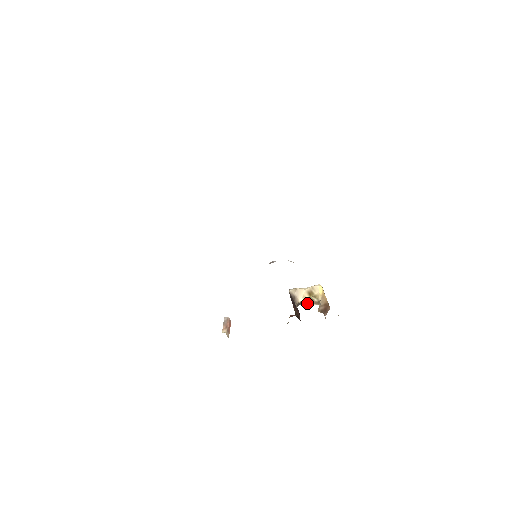
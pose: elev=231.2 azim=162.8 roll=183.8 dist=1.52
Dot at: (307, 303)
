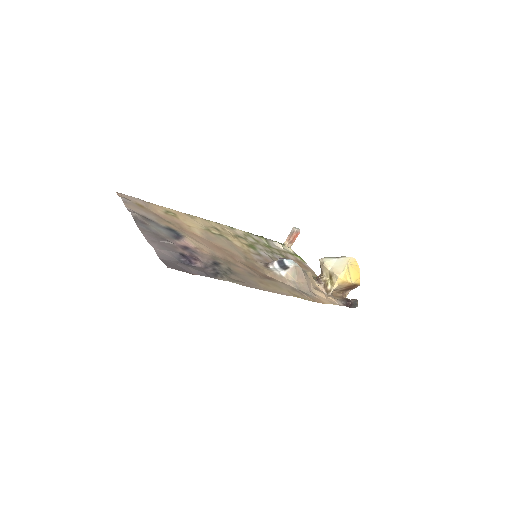
Dot at: (321, 285)
